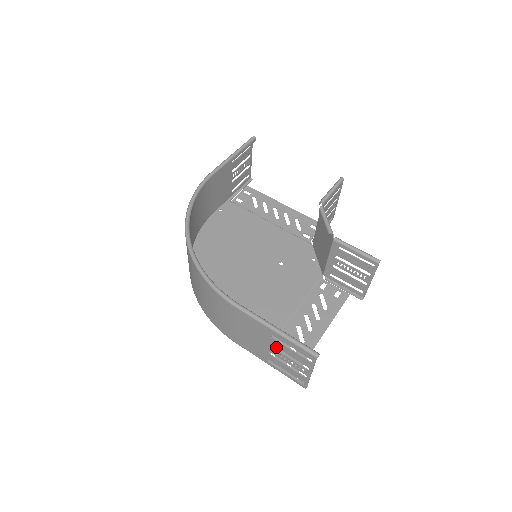
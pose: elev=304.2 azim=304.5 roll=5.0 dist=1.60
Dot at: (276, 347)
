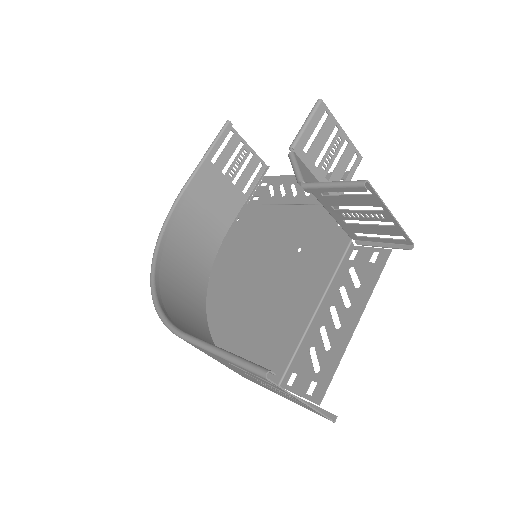
Dot at: (294, 369)
